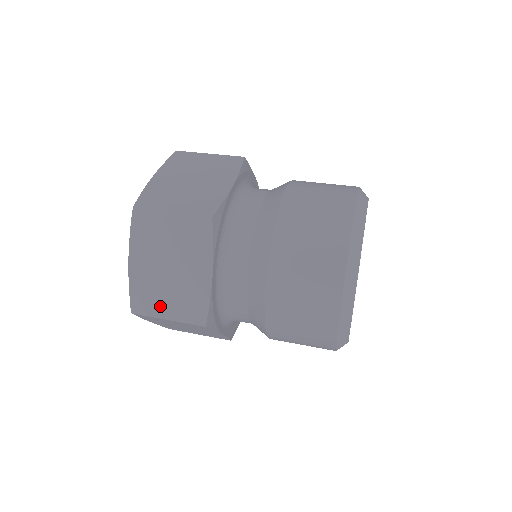
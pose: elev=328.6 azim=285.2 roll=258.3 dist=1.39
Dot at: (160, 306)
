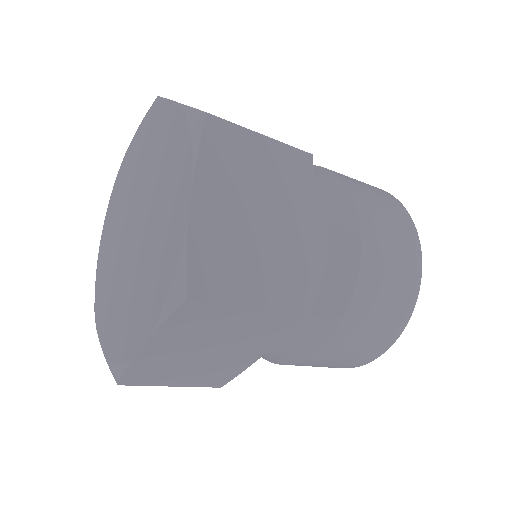
Dot at: (239, 284)
